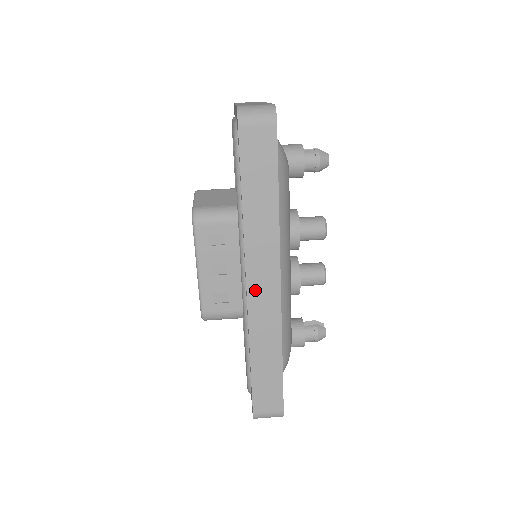
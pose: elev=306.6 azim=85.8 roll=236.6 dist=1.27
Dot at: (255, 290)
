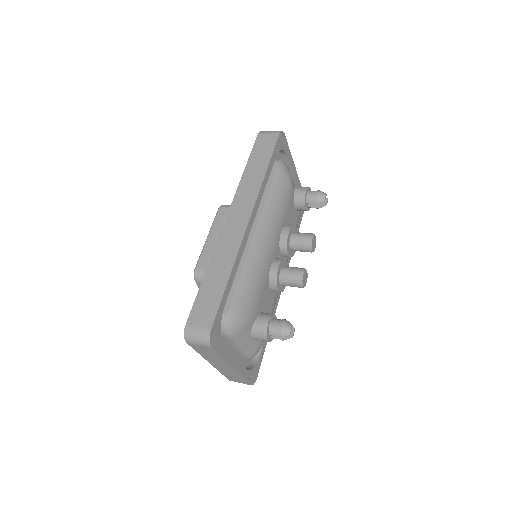
Dot at: (231, 221)
